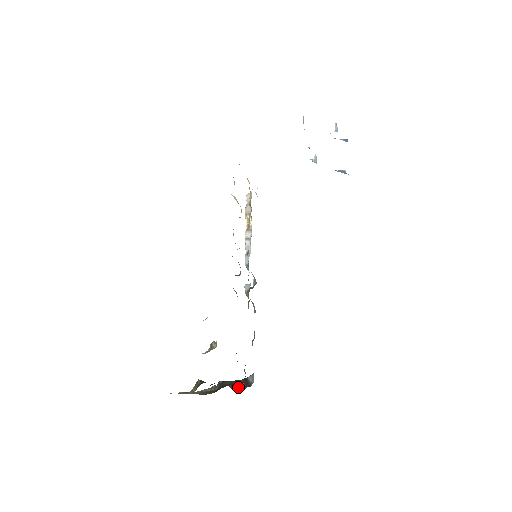
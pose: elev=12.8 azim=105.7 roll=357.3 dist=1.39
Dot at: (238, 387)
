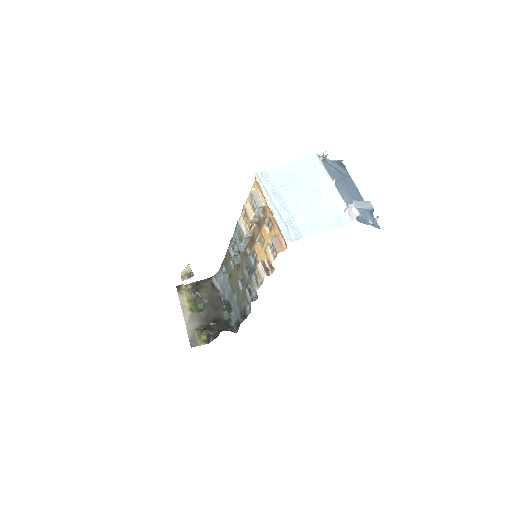
Dot at: (224, 314)
